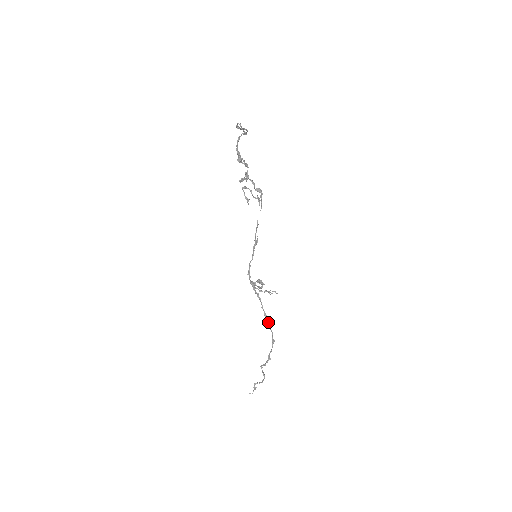
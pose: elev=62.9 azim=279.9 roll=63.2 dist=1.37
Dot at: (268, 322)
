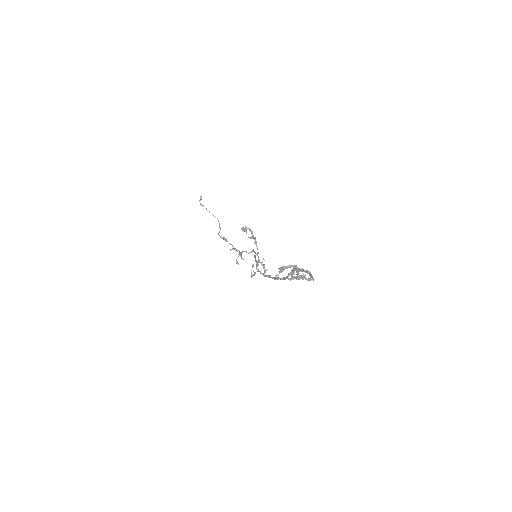
Dot at: (292, 269)
